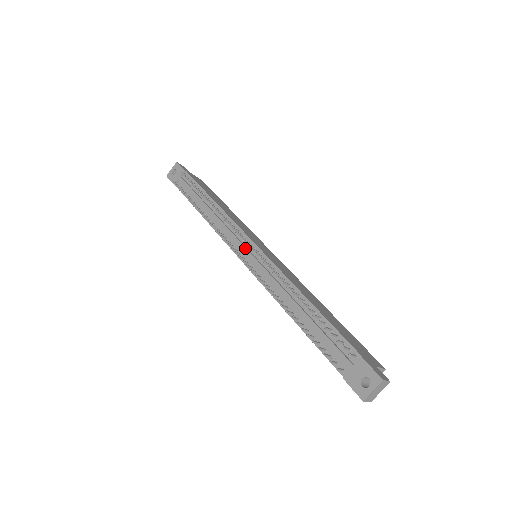
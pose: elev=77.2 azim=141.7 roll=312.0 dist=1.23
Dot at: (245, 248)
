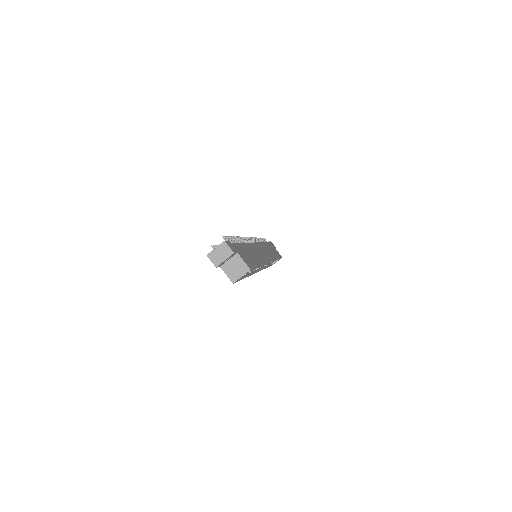
Dot at: occluded
